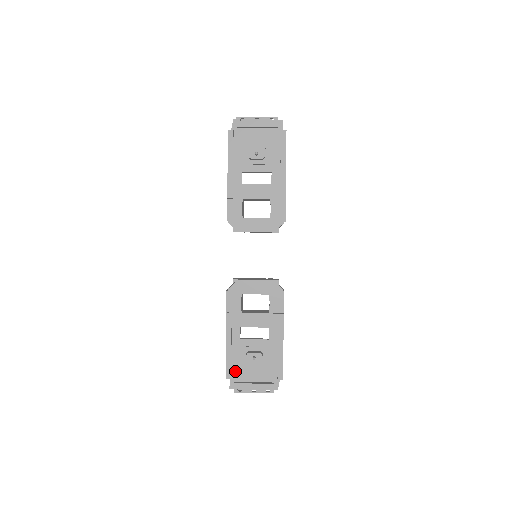
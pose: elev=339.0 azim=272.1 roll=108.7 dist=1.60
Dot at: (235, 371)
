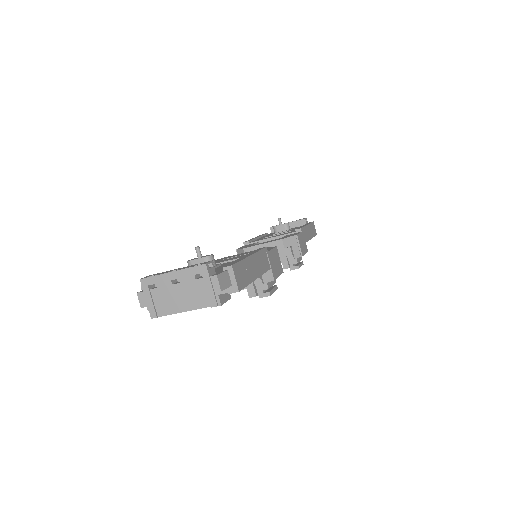
Dot at: occluded
